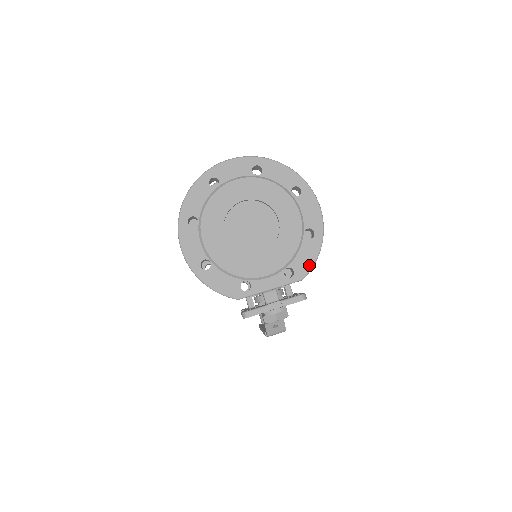
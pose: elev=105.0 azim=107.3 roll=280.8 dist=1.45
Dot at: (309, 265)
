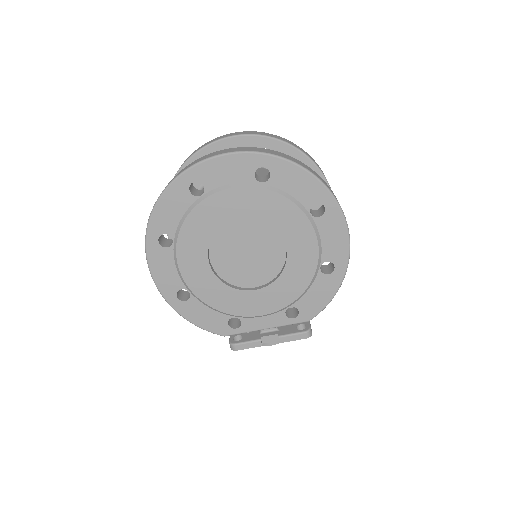
Dot at: (320, 306)
